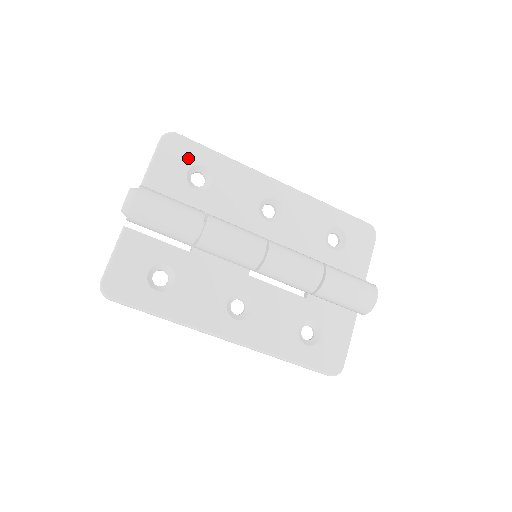
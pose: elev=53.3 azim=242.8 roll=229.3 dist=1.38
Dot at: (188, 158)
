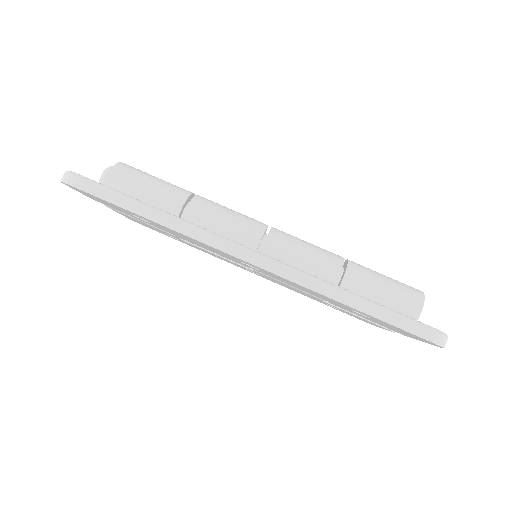
Dot at: occluded
